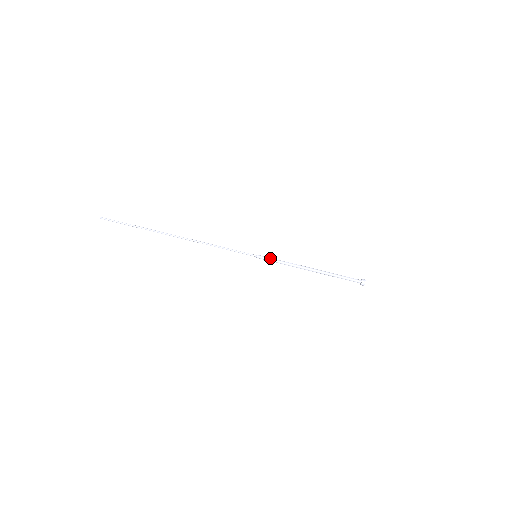
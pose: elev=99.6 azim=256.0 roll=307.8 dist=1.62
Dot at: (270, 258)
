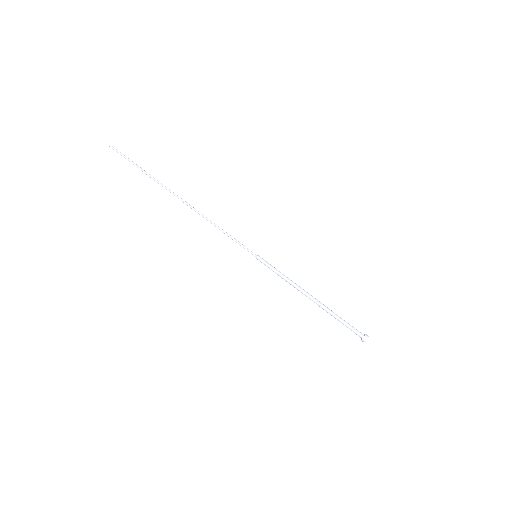
Dot at: (270, 265)
